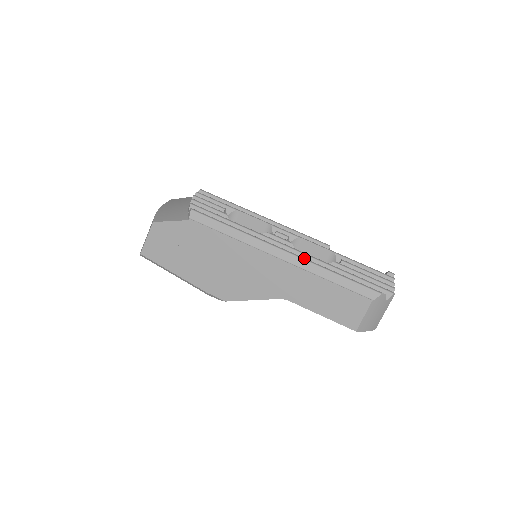
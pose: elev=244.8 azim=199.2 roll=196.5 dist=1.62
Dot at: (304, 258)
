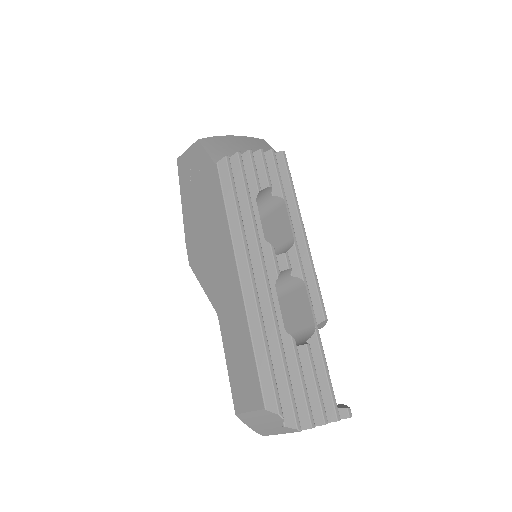
Dot at: (258, 300)
